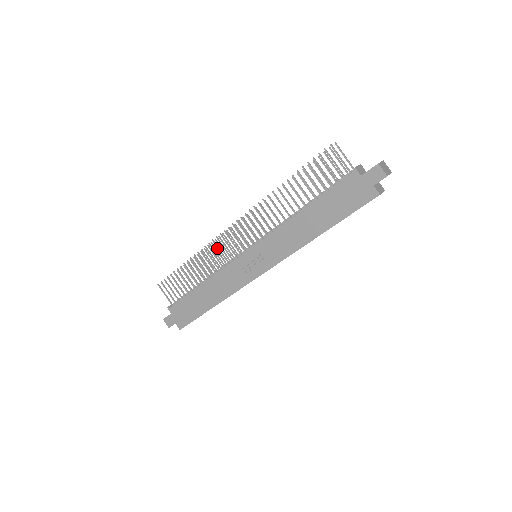
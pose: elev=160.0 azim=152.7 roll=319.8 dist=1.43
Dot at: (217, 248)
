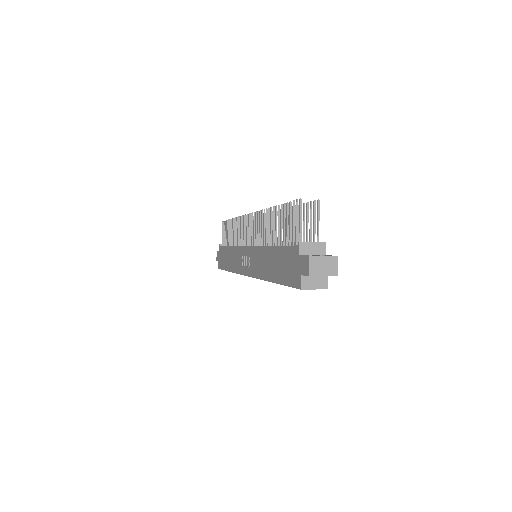
Dot at: (242, 225)
